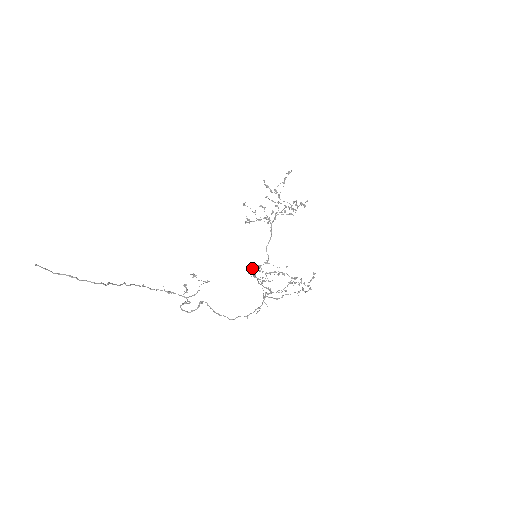
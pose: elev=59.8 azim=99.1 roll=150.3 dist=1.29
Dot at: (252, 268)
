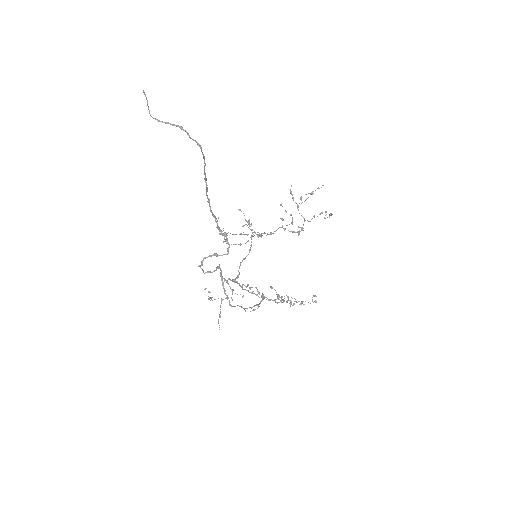
Dot at: occluded
